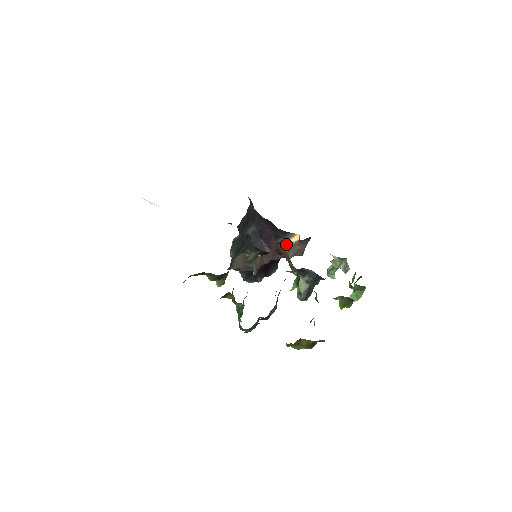
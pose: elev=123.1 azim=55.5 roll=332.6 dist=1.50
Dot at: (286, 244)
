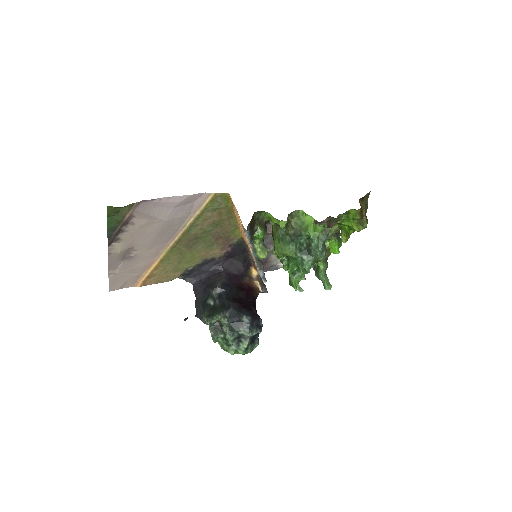
Dot at: (253, 280)
